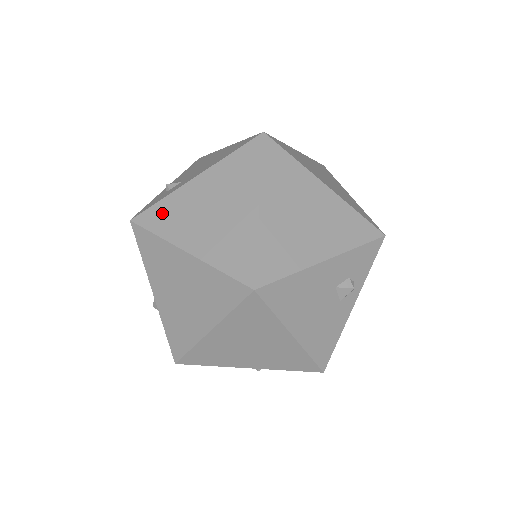
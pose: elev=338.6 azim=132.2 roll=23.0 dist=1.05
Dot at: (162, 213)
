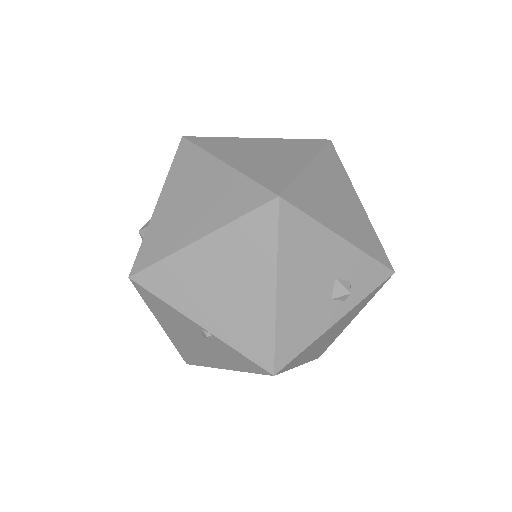
Dot at: (216, 142)
